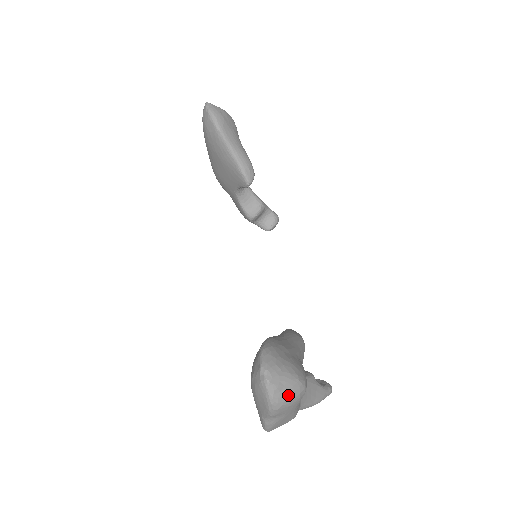
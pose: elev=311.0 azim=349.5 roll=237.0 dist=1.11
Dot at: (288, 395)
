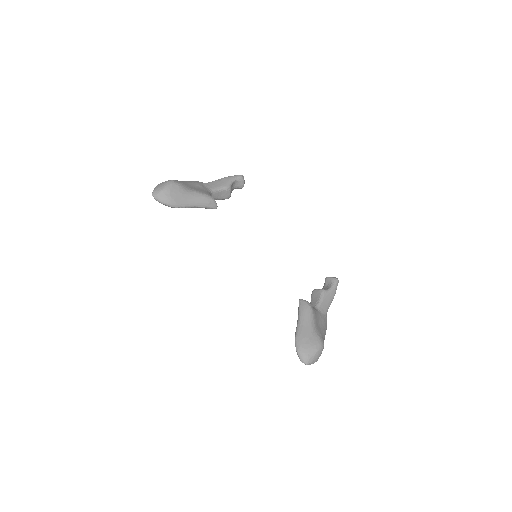
Dot at: (318, 358)
